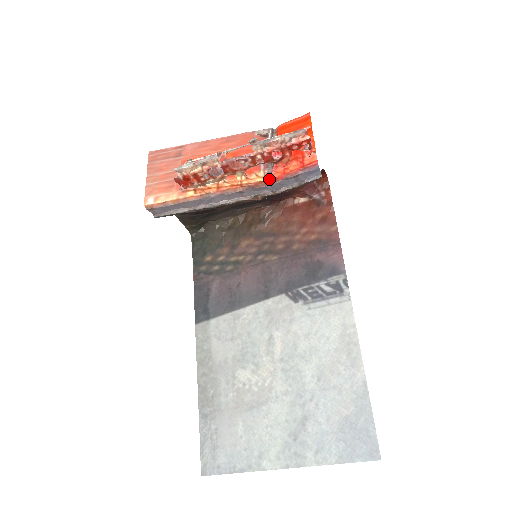
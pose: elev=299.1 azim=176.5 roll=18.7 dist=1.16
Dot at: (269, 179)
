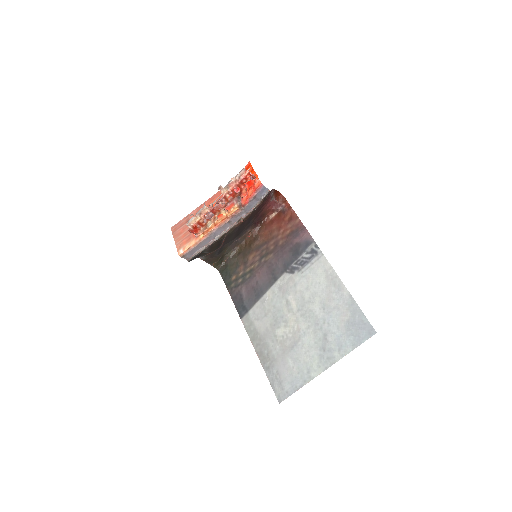
Dot at: (241, 207)
